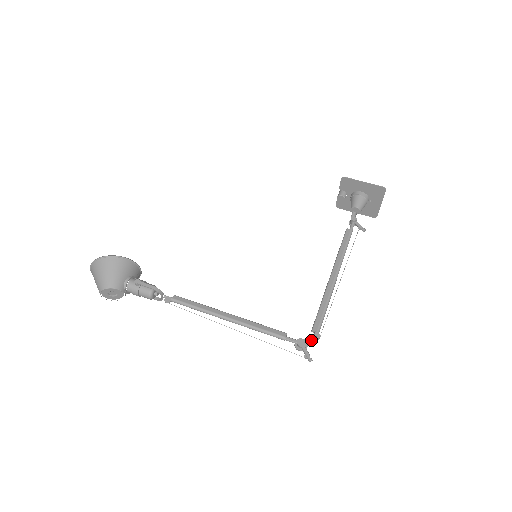
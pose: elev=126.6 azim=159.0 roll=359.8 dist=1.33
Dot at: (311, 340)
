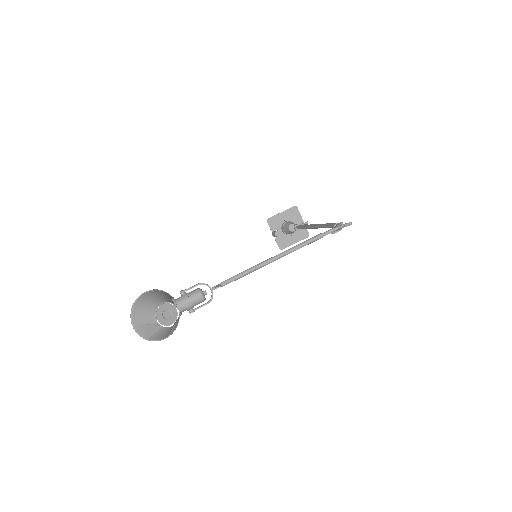
Dot at: (339, 225)
